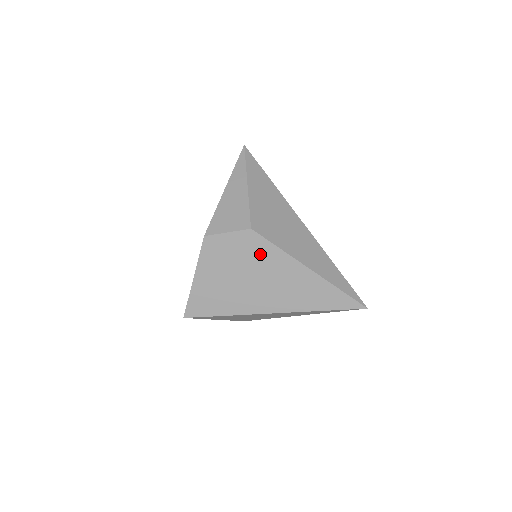
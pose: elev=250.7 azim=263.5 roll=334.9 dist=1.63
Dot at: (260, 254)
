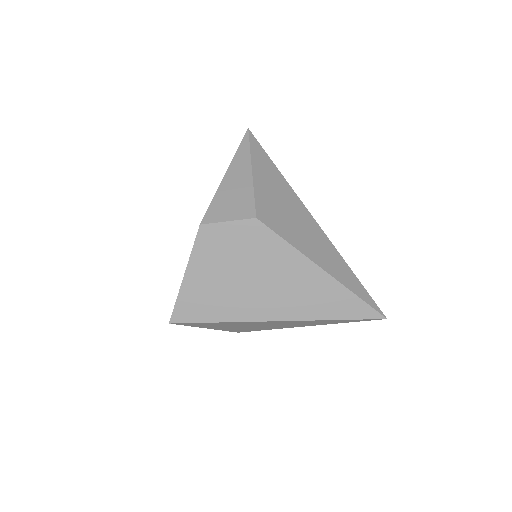
Dot at: (265, 249)
